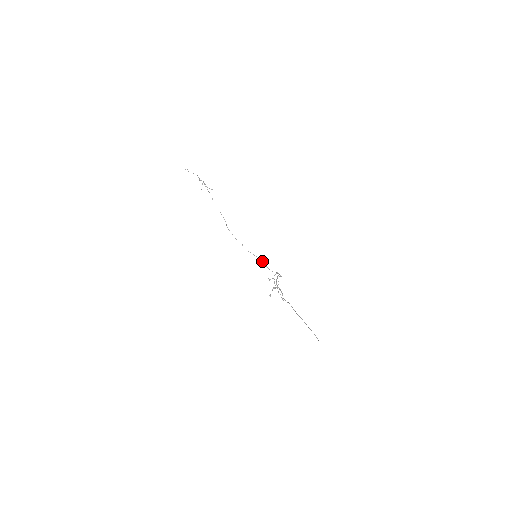
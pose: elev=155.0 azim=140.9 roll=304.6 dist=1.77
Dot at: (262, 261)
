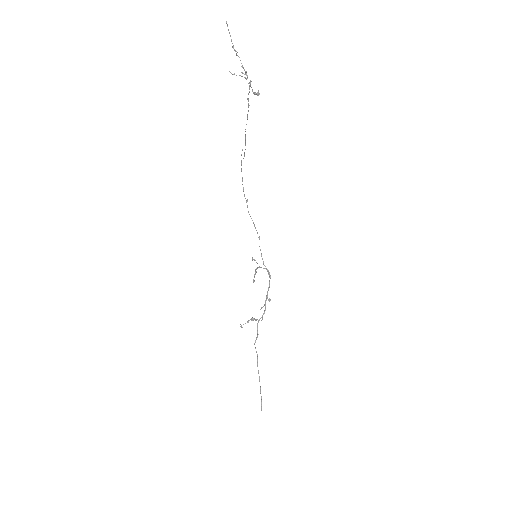
Dot at: occluded
